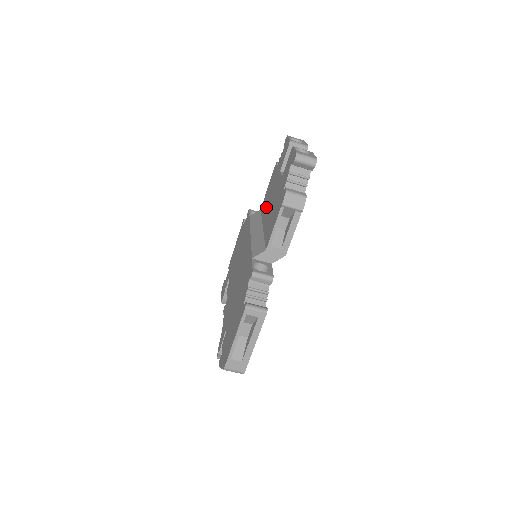
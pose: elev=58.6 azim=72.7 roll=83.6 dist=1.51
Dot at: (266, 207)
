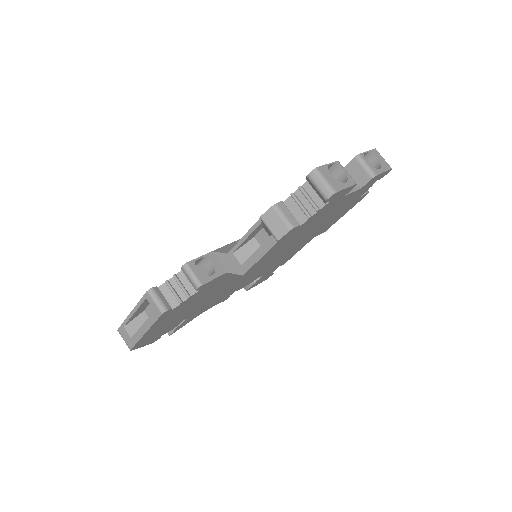
Dot at: occluded
